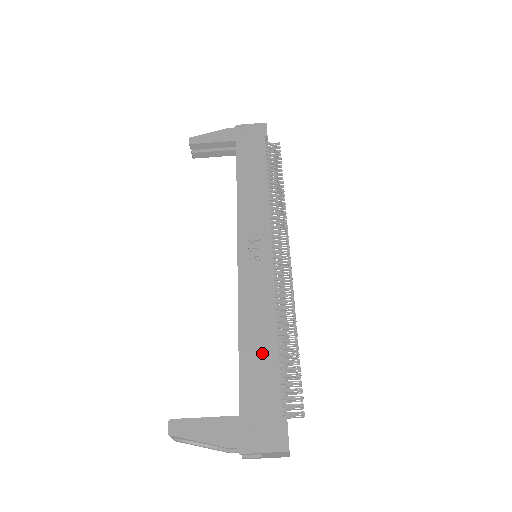
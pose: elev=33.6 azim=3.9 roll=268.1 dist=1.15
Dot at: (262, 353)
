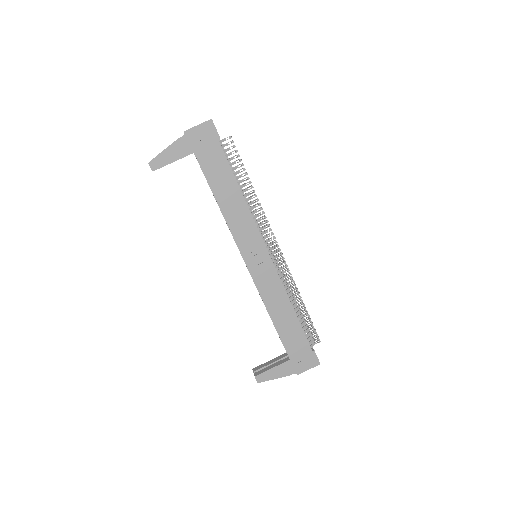
Dot at: (289, 324)
